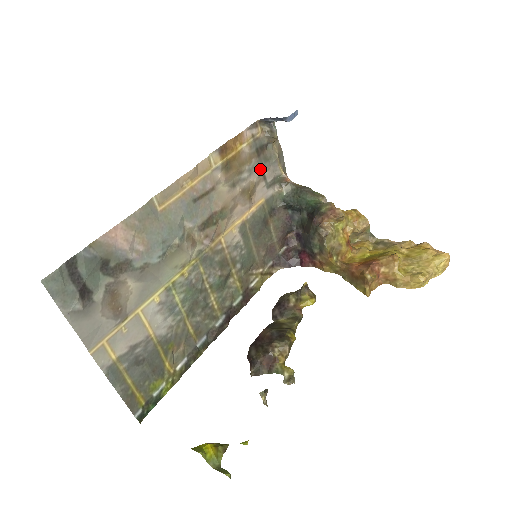
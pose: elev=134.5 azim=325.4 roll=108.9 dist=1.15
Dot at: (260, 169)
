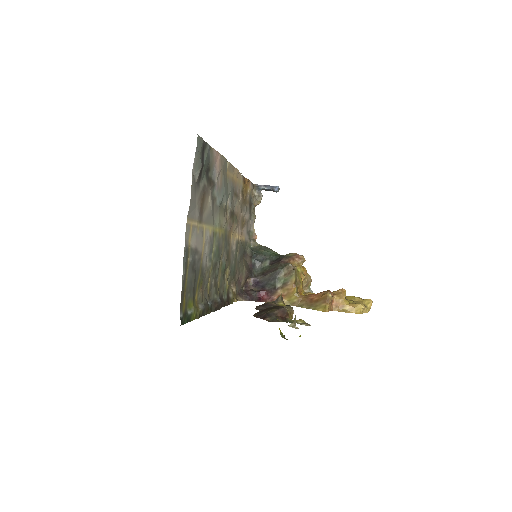
Dot at: (249, 215)
